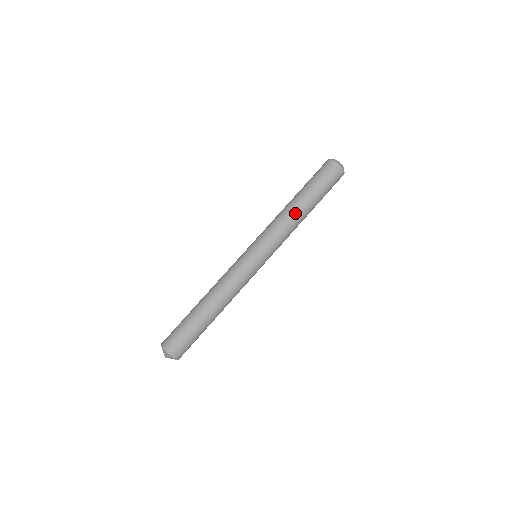
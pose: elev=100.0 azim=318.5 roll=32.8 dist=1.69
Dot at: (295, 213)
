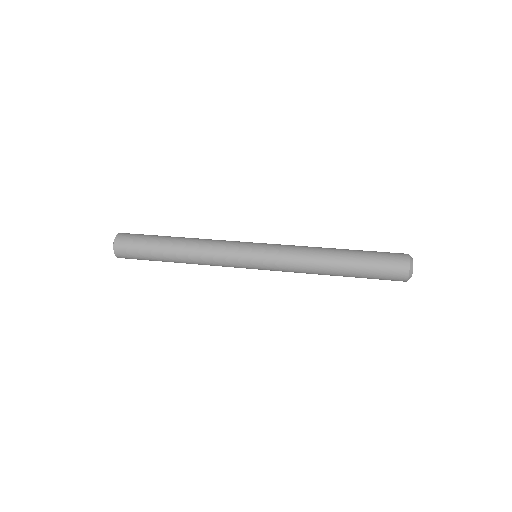
Dot at: occluded
